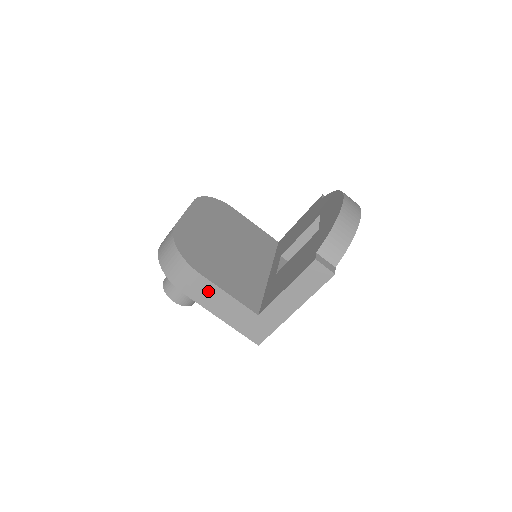
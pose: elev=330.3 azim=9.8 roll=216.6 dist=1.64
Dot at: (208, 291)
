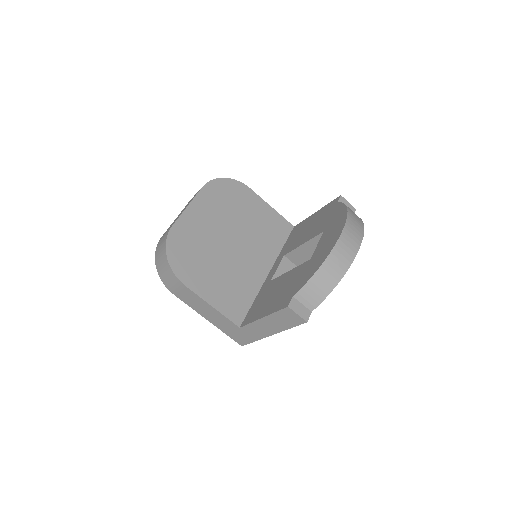
Dot at: (194, 299)
